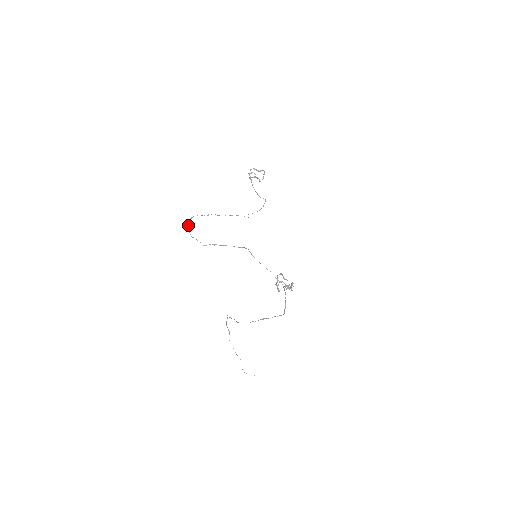
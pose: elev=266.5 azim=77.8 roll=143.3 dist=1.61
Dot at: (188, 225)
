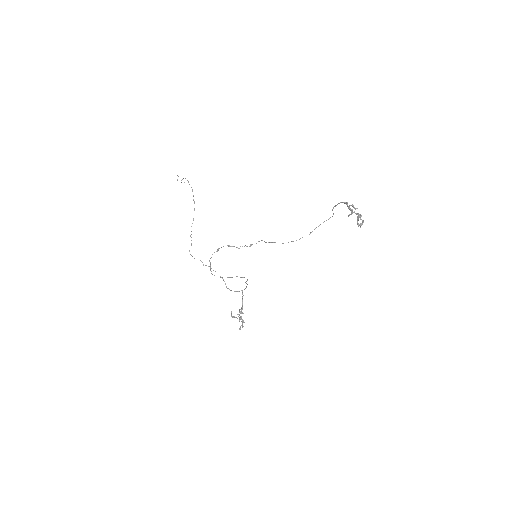
Dot at: (219, 248)
